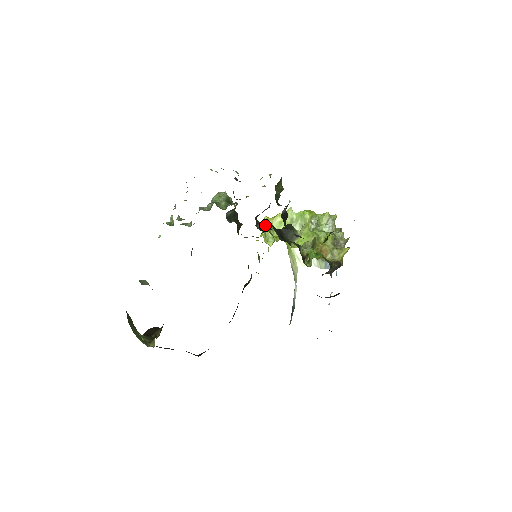
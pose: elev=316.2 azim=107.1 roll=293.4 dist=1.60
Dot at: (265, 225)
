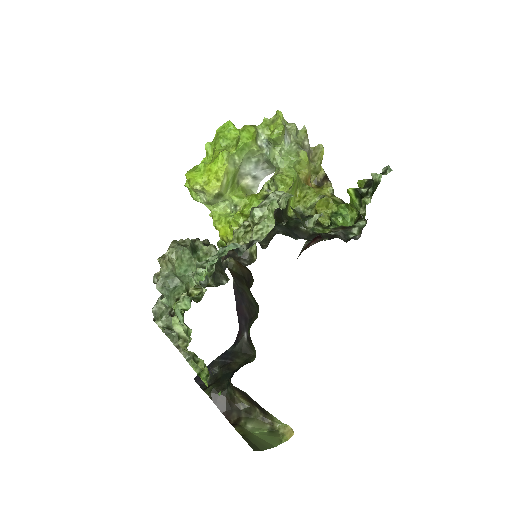
Dot at: (237, 217)
